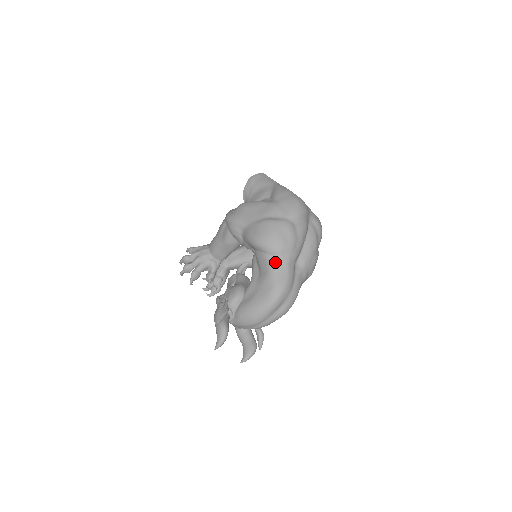
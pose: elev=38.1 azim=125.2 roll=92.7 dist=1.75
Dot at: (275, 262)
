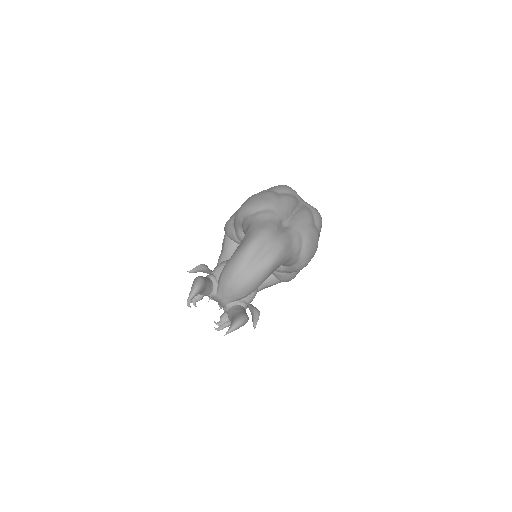
Dot at: (255, 216)
